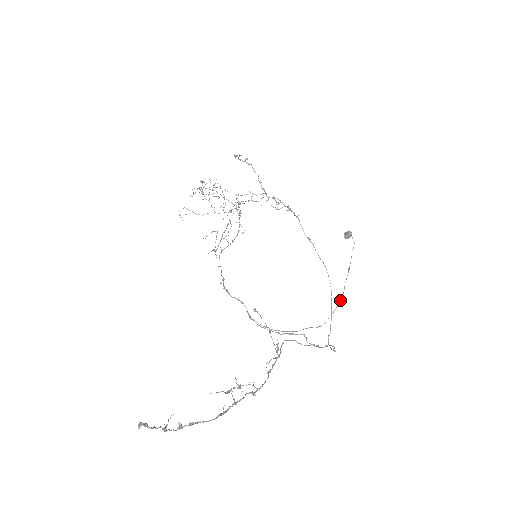
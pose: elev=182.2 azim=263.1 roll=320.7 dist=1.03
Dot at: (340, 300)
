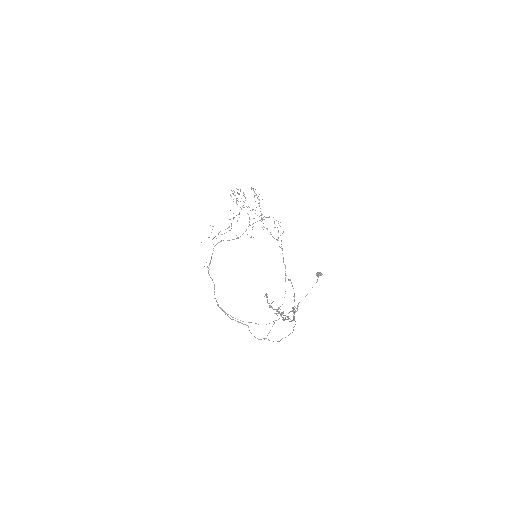
Dot at: (288, 313)
